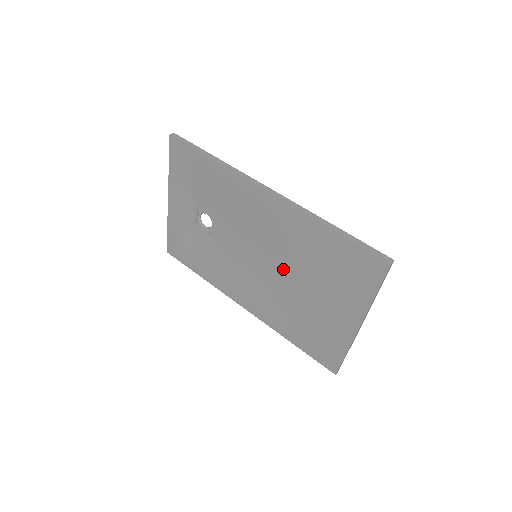
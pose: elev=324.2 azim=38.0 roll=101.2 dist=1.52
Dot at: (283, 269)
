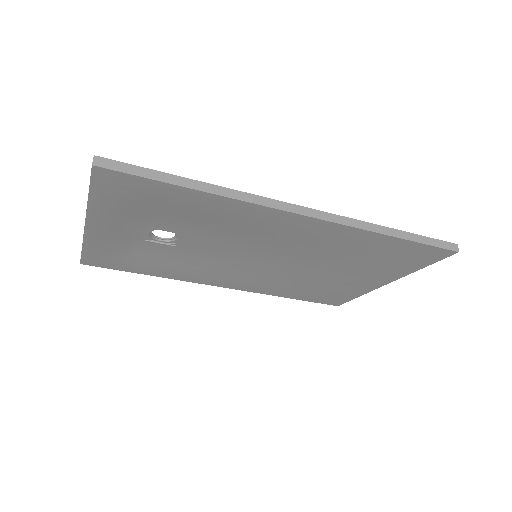
Dot at: (299, 262)
